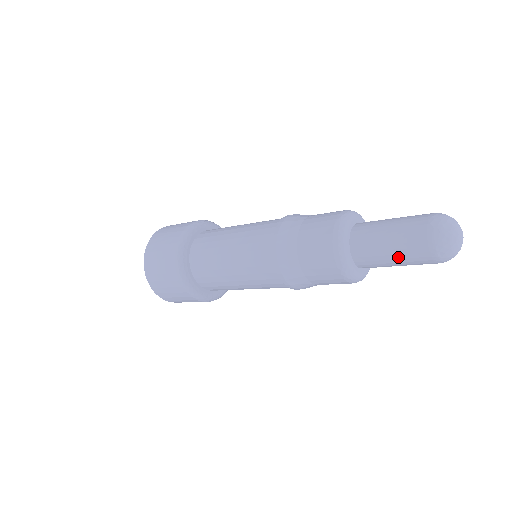
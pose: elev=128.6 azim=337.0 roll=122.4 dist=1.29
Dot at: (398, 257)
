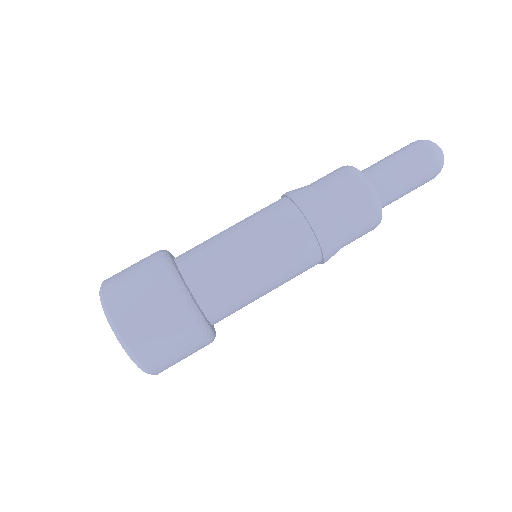
Dot at: (413, 179)
